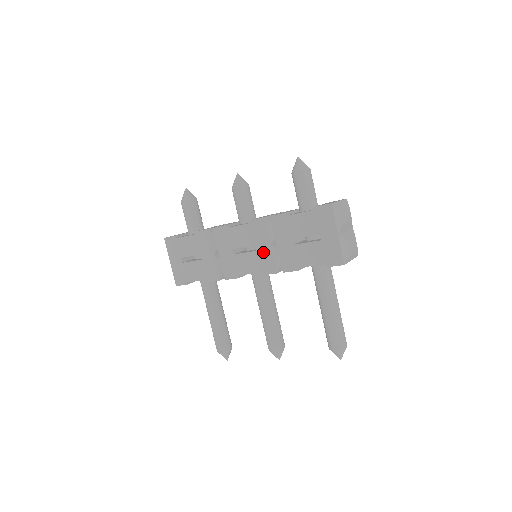
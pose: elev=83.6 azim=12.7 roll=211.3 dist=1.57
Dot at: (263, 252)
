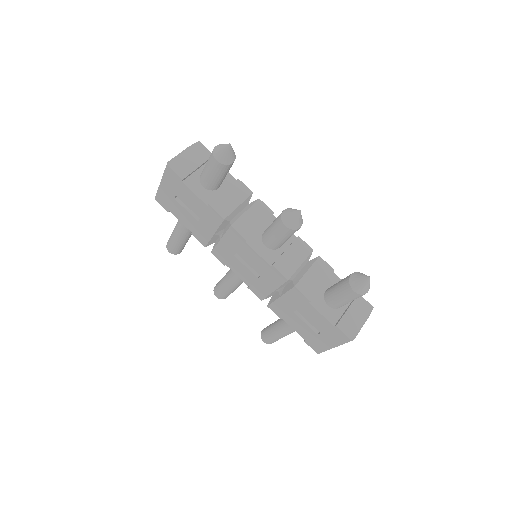
Dot at: (263, 285)
